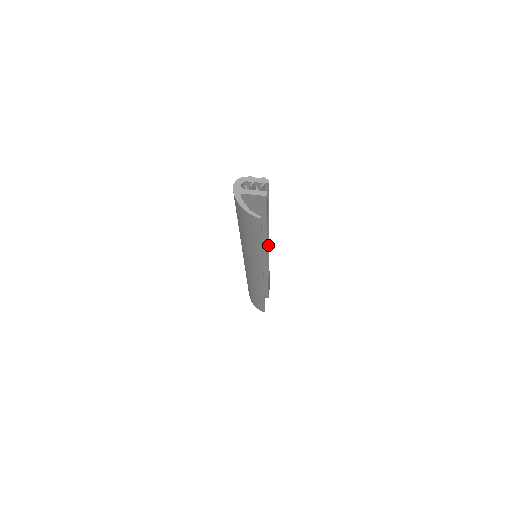
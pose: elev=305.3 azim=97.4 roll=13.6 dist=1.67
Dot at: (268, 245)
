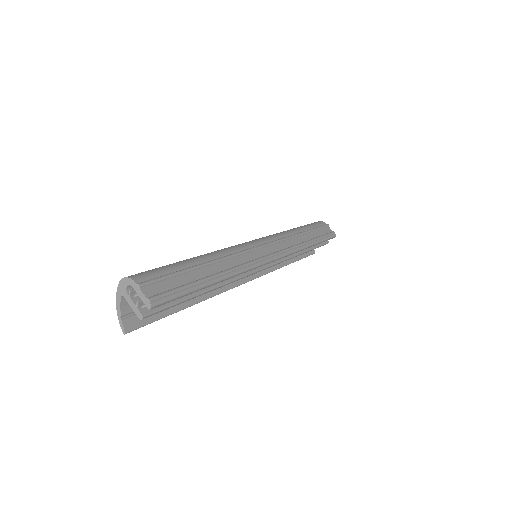
Dot at: (259, 266)
